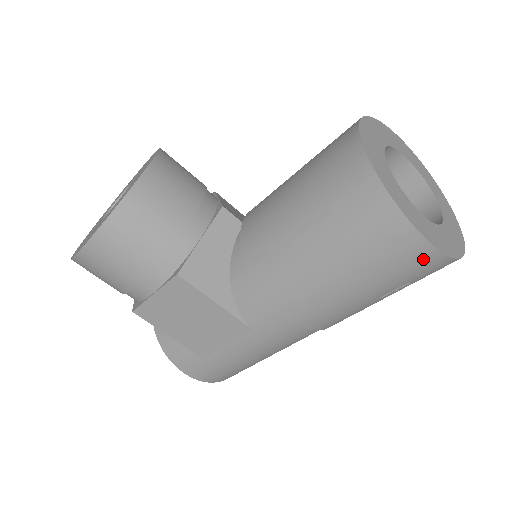
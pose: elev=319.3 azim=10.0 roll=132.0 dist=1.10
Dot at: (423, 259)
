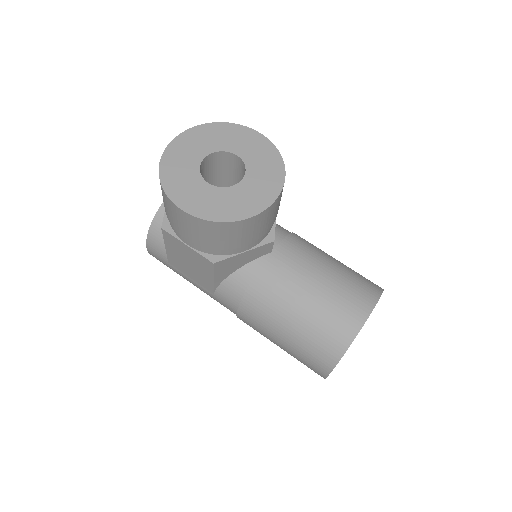
Dot at: occluded
